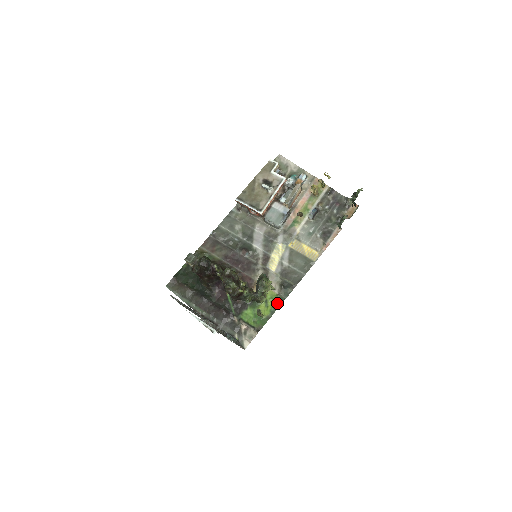
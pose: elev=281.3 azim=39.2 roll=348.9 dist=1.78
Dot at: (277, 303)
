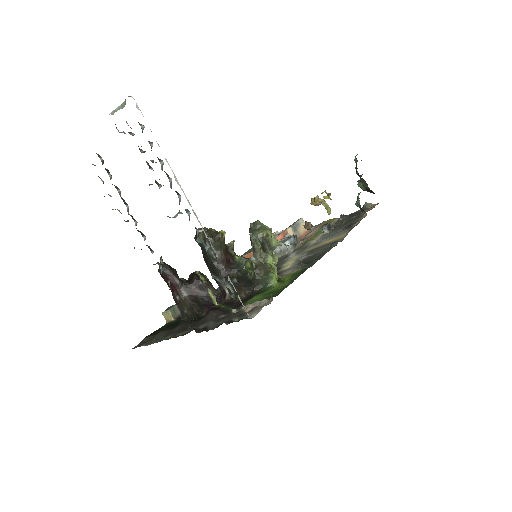
Dot at: (299, 273)
